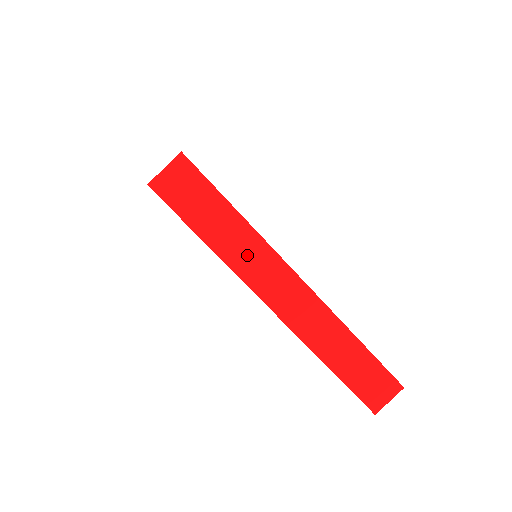
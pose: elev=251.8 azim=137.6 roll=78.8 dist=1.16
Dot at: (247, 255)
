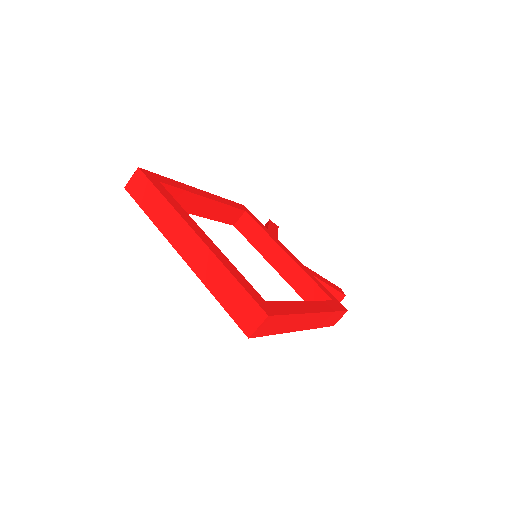
Dot at: (167, 221)
